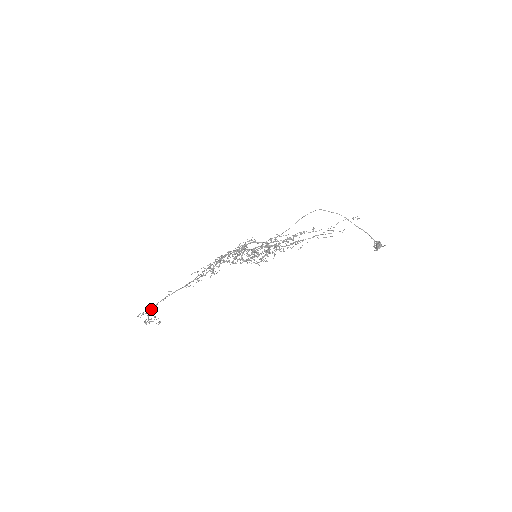
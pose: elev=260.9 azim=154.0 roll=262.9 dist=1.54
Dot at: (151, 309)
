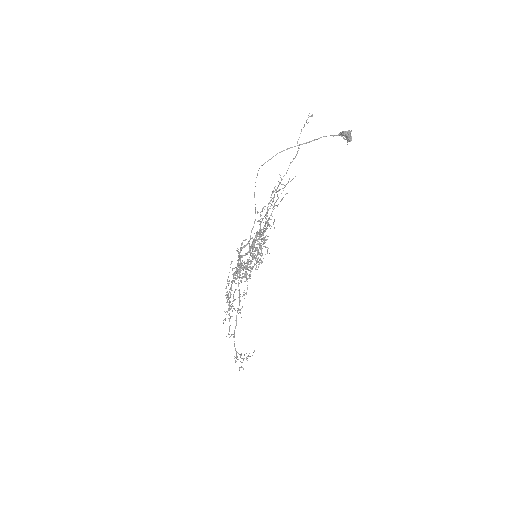
Dot at: (236, 354)
